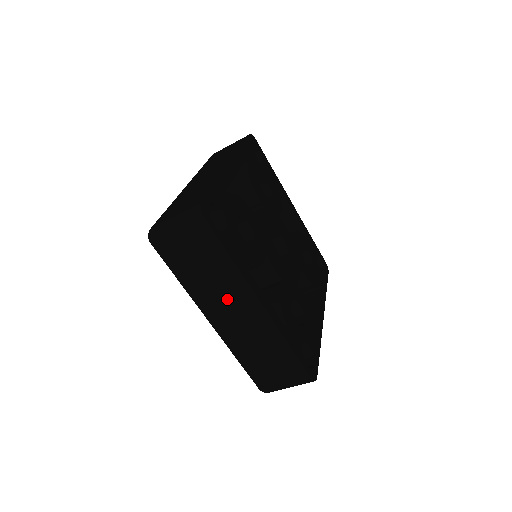
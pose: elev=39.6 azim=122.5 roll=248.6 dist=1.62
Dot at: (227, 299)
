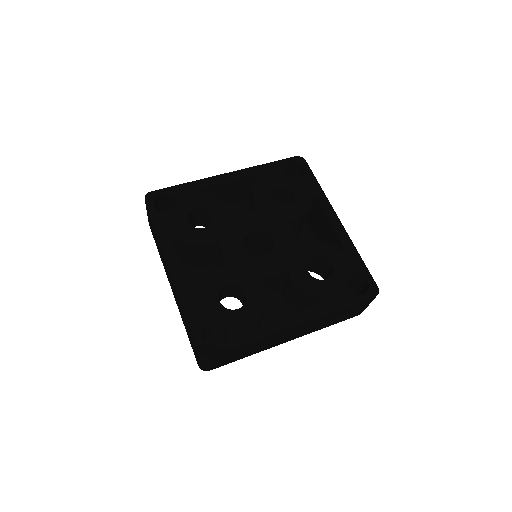
Dot at: (277, 339)
